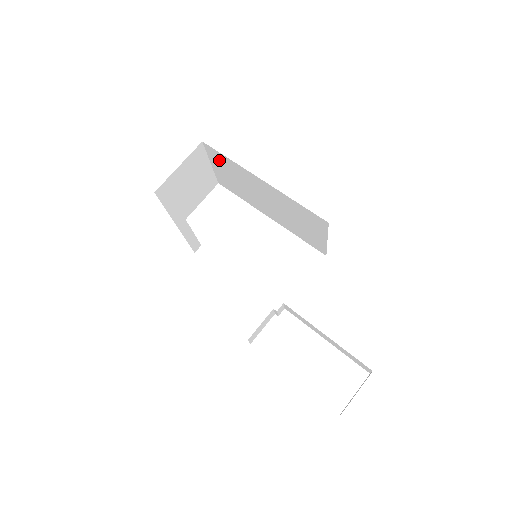
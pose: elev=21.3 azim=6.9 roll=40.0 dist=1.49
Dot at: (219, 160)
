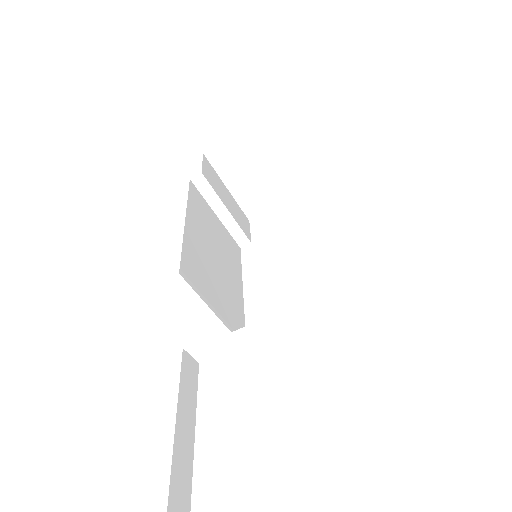
Dot at: occluded
